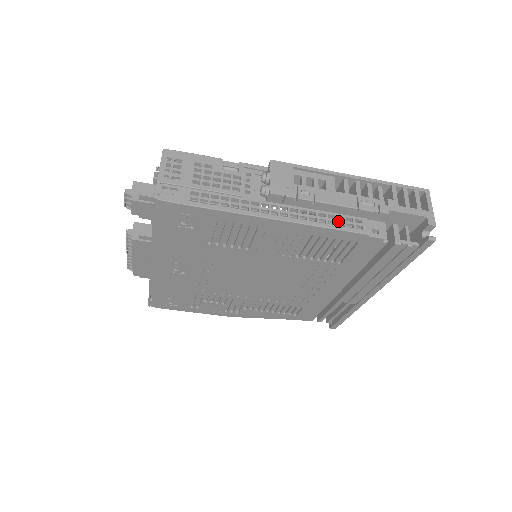
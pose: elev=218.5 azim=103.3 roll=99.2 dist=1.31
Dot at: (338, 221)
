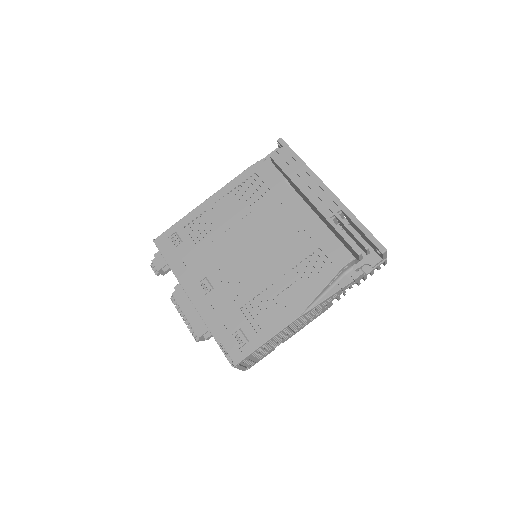
Dot at: occluded
